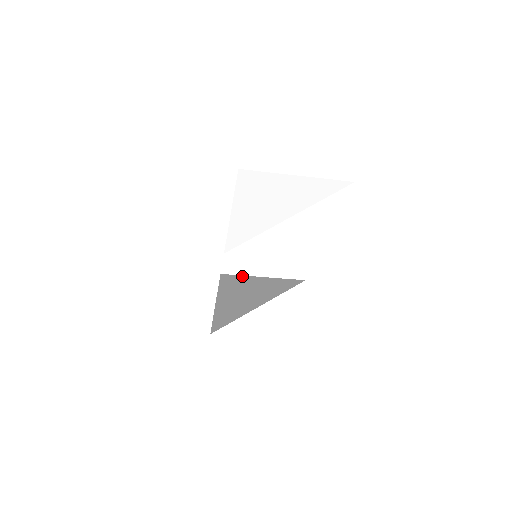
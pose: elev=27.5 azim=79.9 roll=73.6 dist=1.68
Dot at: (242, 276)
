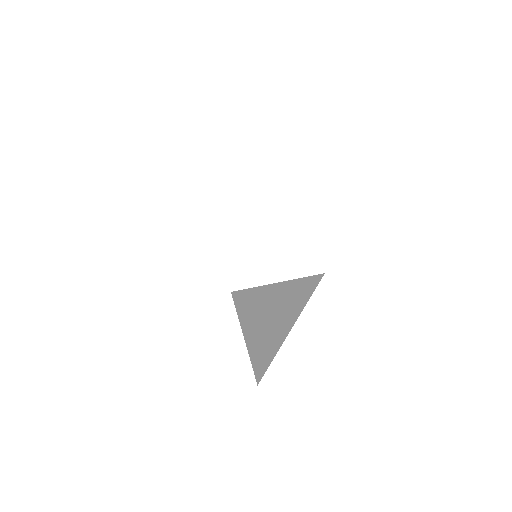
Dot at: (254, 288)
